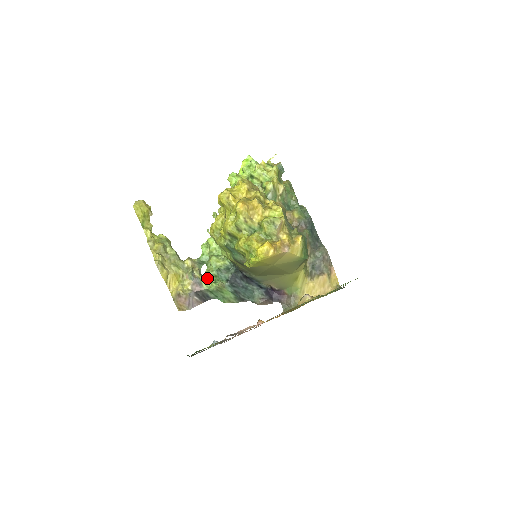
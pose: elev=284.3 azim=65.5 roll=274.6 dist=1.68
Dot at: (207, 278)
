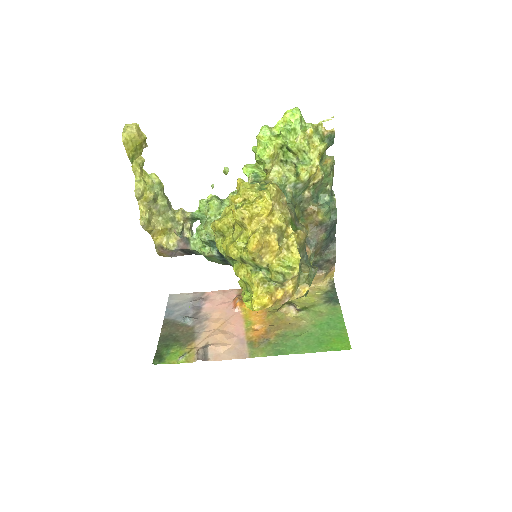
Dot at: (197, 238)
